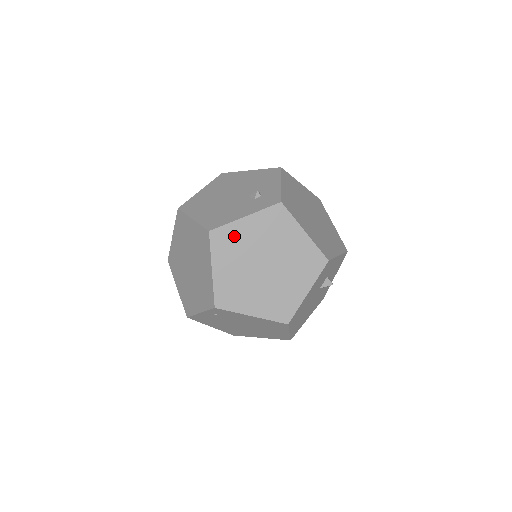
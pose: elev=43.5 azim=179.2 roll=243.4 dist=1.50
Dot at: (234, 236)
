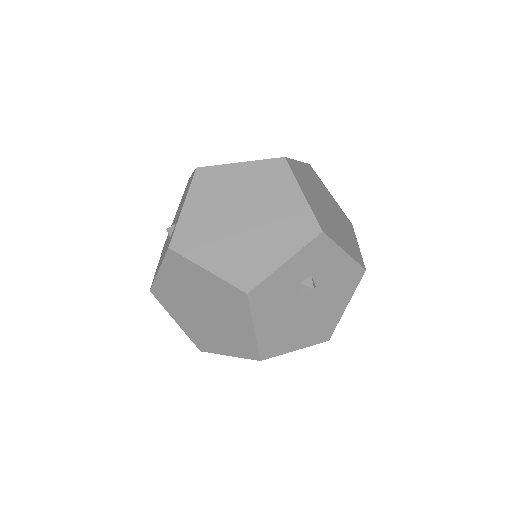
Dot at: (165, 290)
